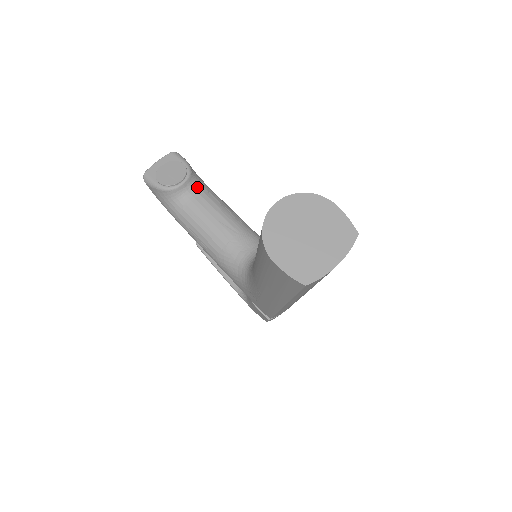
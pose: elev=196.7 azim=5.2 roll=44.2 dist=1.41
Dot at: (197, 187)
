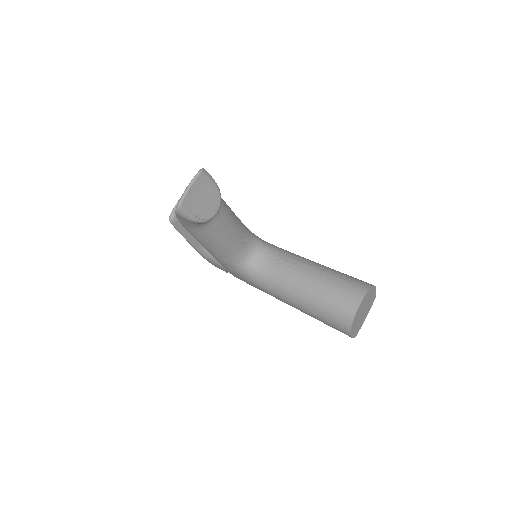
Dot at: occluded
